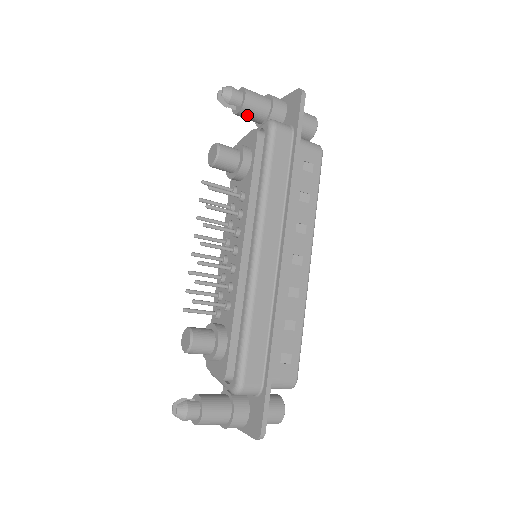
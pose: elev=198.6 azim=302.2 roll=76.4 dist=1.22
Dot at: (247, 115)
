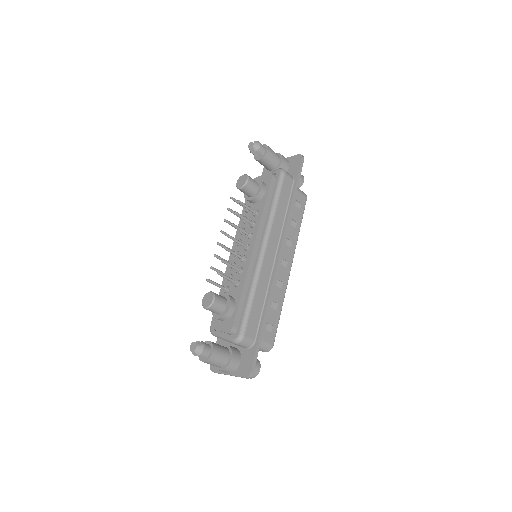
Dot at: (265, 162)
